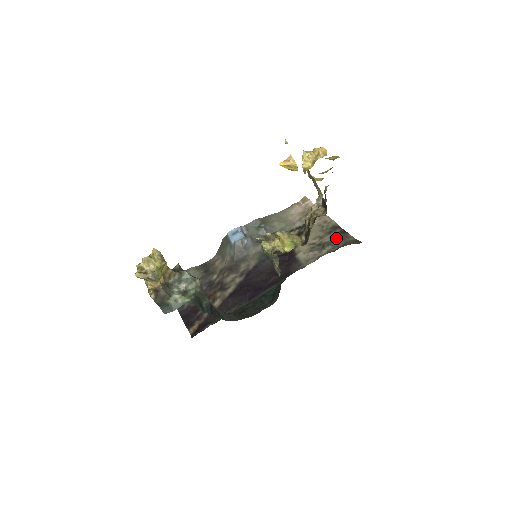
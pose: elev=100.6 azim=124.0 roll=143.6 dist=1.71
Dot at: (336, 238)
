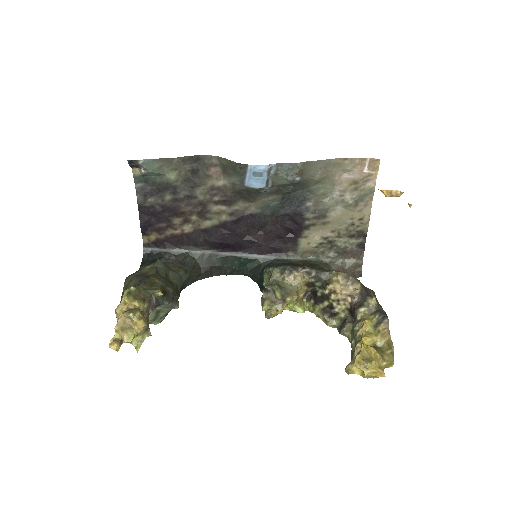
Dot at: (350, 248)
